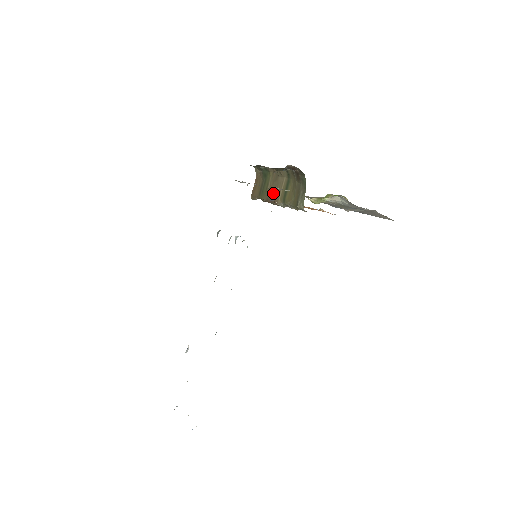
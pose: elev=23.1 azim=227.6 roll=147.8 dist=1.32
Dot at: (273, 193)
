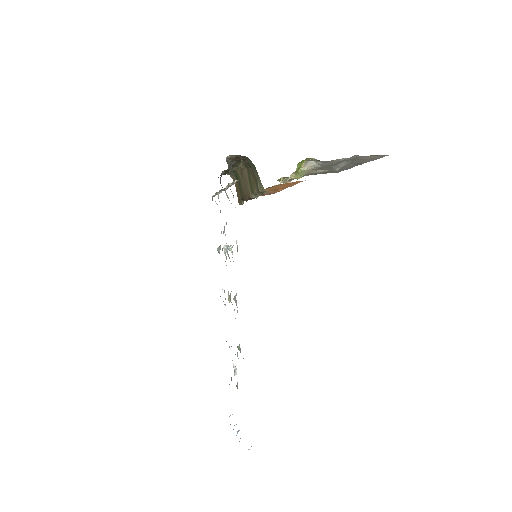
Dot at: (245, 189)
